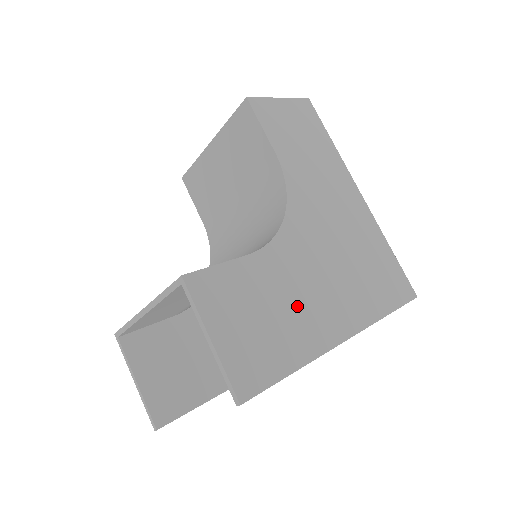
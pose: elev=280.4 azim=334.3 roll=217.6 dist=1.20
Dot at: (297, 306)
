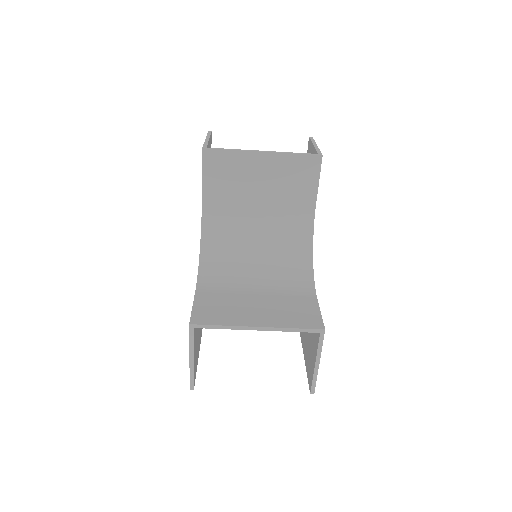
Dot at: occluded
